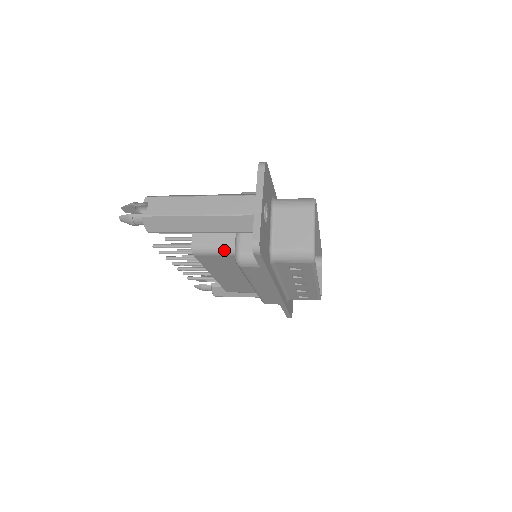
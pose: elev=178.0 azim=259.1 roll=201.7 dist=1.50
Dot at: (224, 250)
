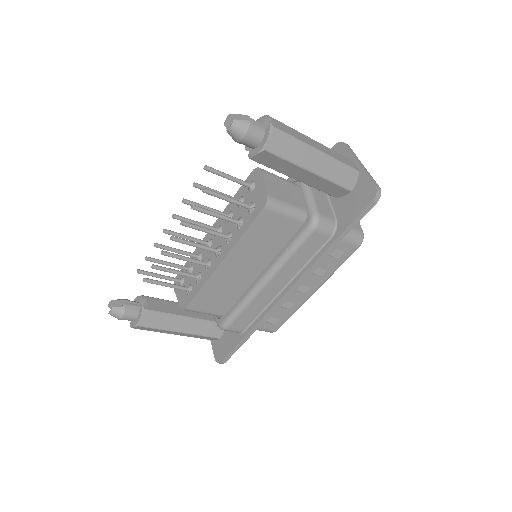
Dot at: (295, 211)
